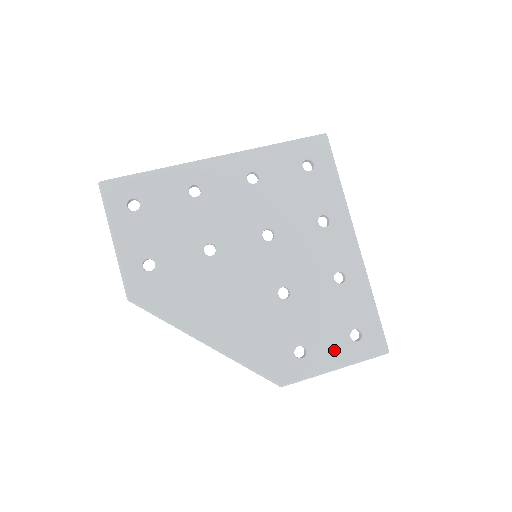
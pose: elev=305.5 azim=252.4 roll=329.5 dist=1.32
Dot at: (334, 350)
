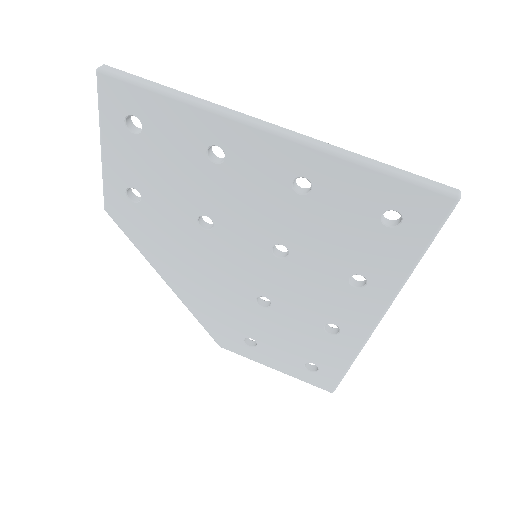
Dot at: (282, 361)
